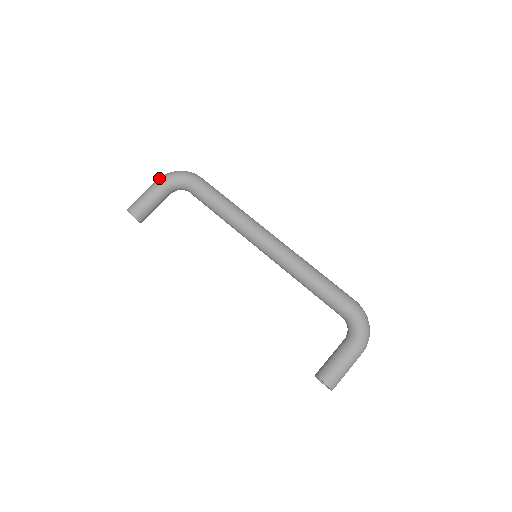
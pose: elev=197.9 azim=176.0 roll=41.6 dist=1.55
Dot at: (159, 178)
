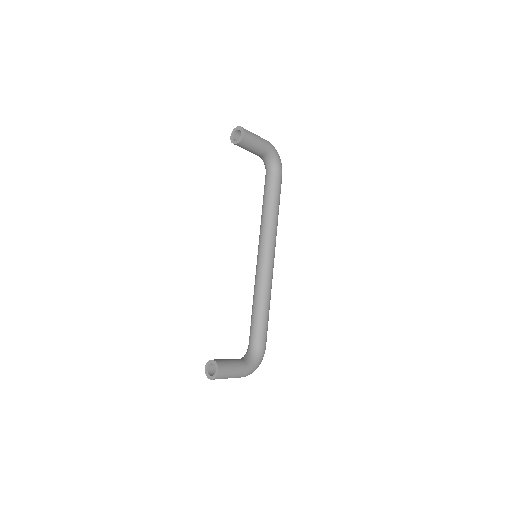
Dot at: occluded
